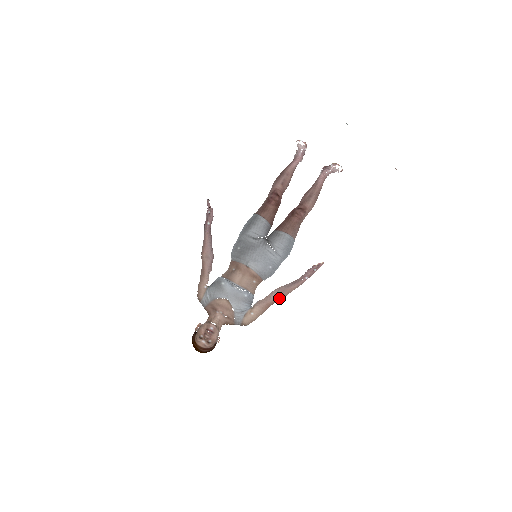
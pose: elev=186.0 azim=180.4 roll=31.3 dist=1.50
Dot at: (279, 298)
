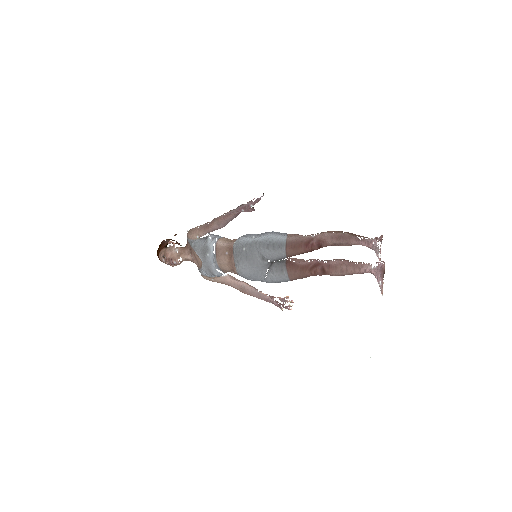
Dot at: (240, 291)
